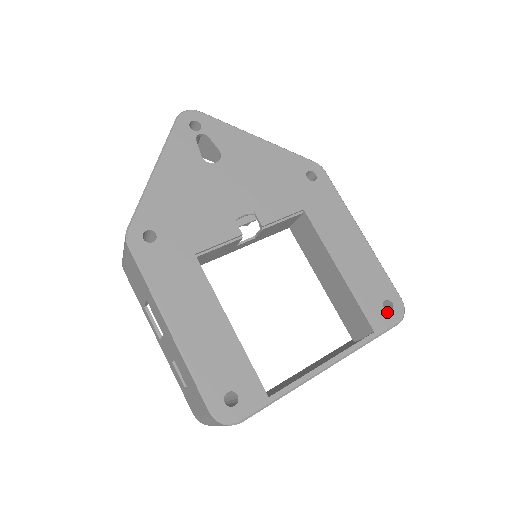
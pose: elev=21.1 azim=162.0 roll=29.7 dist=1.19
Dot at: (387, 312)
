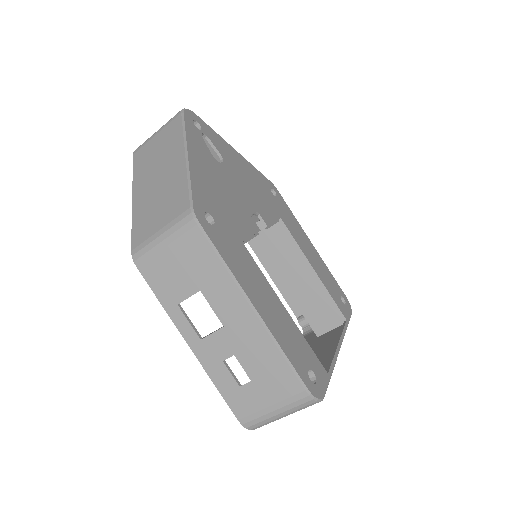
Dot at: (345, 305)
